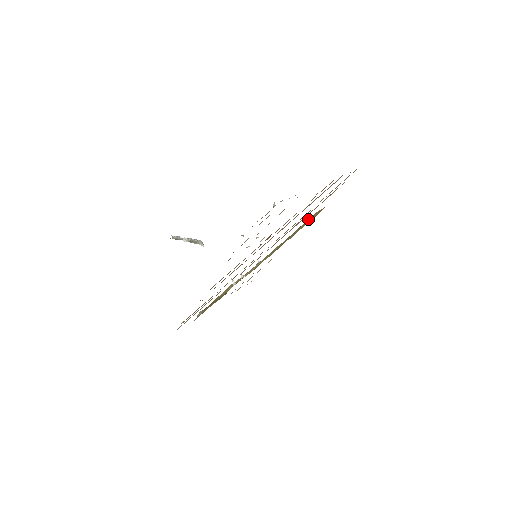
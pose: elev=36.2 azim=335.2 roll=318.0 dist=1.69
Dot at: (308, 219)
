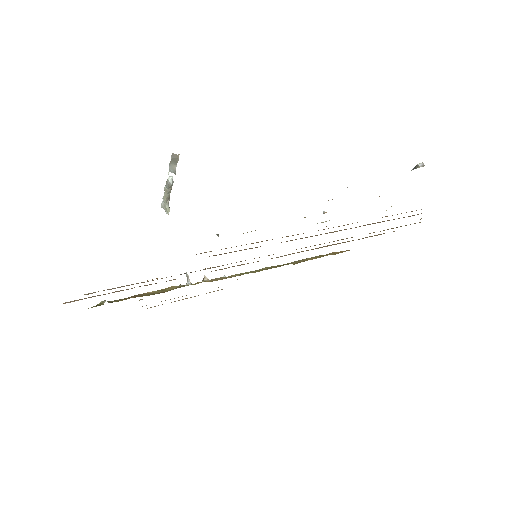
Dot at: occluded
